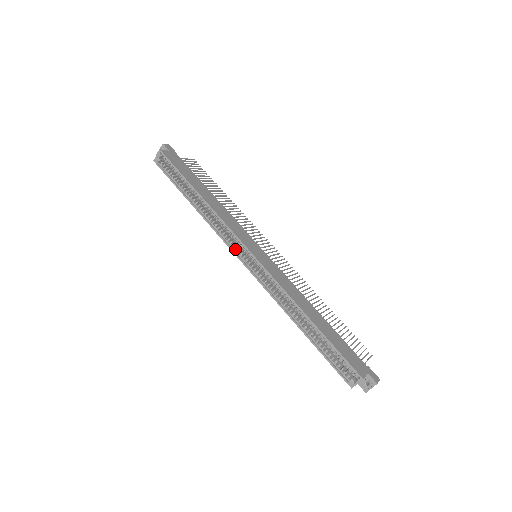
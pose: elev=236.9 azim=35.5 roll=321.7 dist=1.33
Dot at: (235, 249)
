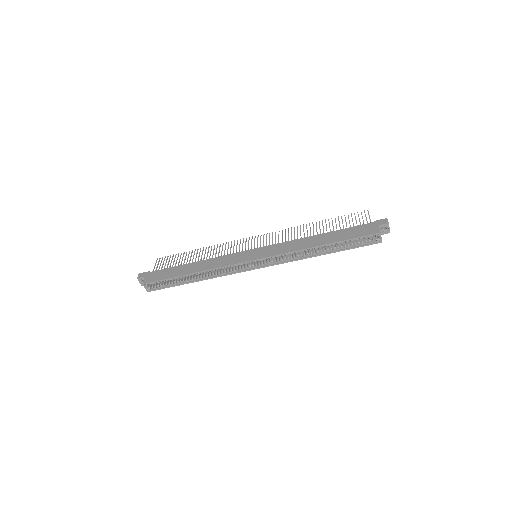
Dot at: (244, 269)
